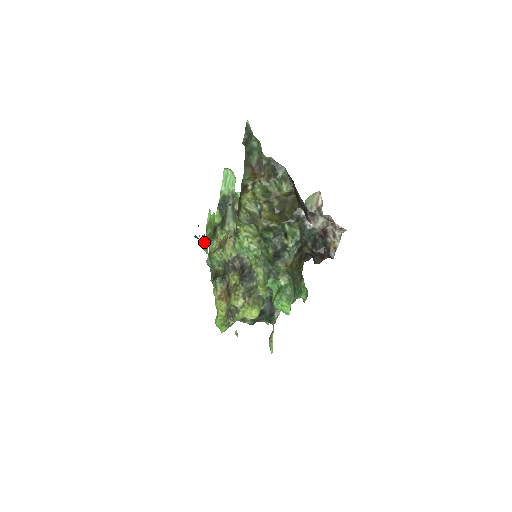
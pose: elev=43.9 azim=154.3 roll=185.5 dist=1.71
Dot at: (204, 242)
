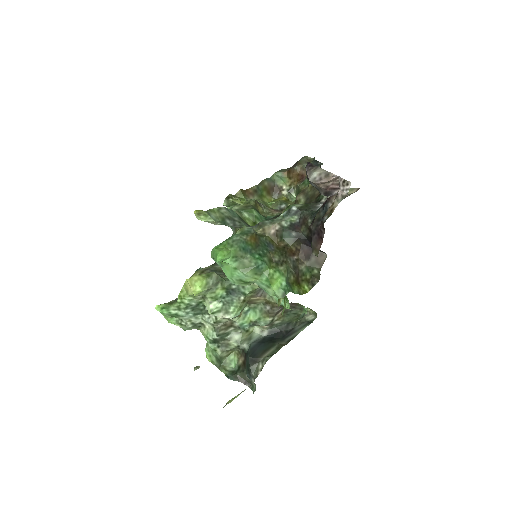
Dot at: occluded
